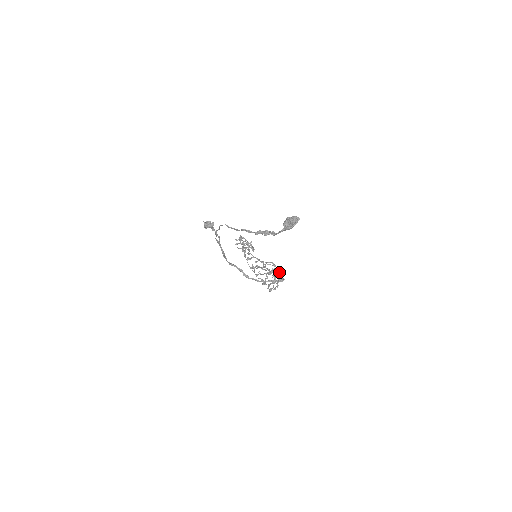
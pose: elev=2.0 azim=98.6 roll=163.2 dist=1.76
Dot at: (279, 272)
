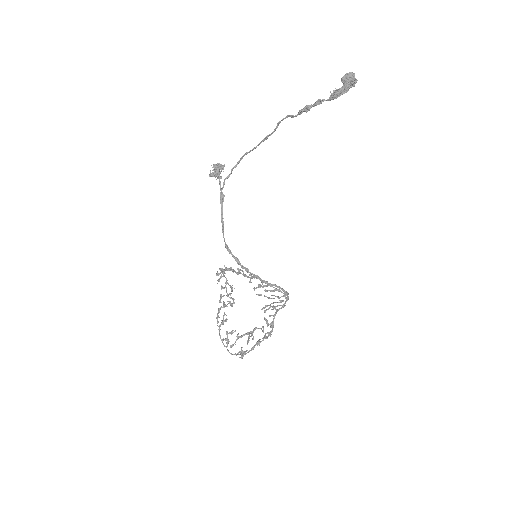
Dot at: (277, 302)
